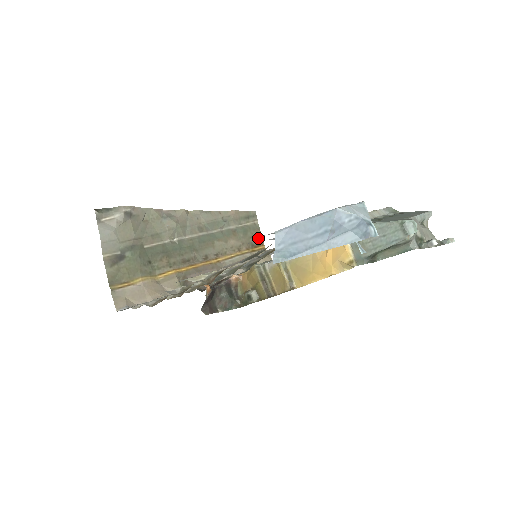
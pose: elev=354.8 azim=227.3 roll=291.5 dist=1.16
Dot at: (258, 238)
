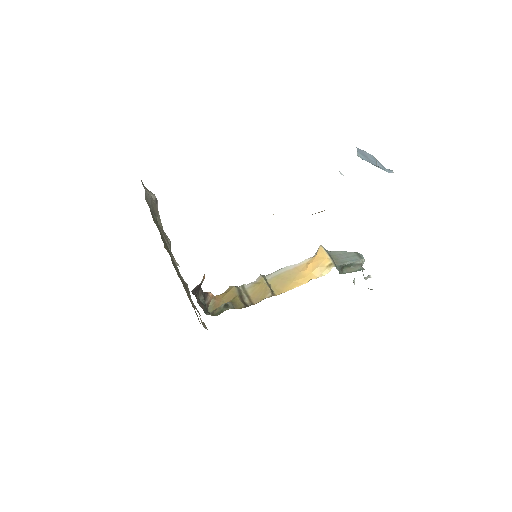
Dot at: (197, 315)
